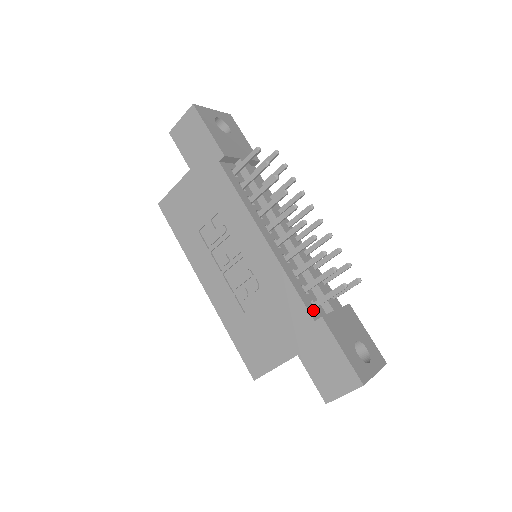
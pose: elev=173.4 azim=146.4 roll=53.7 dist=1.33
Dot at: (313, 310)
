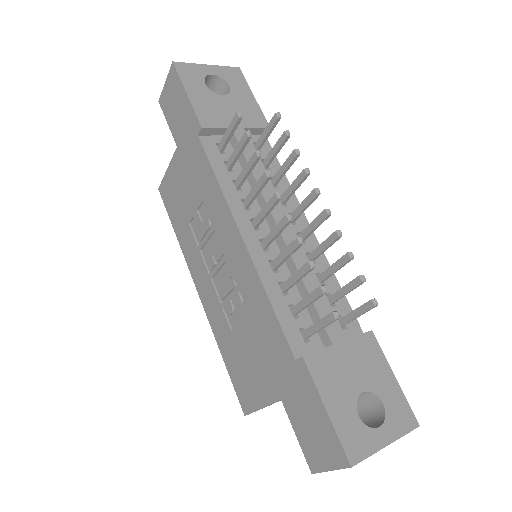
Dot at: (298, 343)
